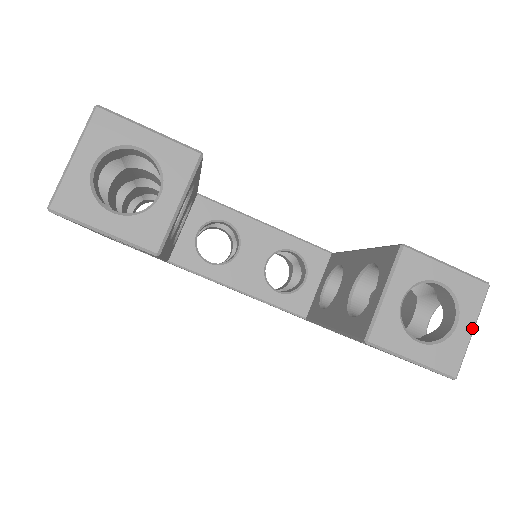
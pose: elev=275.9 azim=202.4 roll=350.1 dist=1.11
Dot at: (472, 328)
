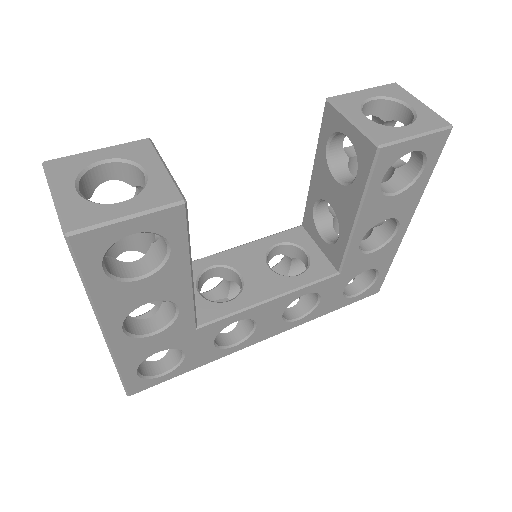
Dot at: (420, 102)
